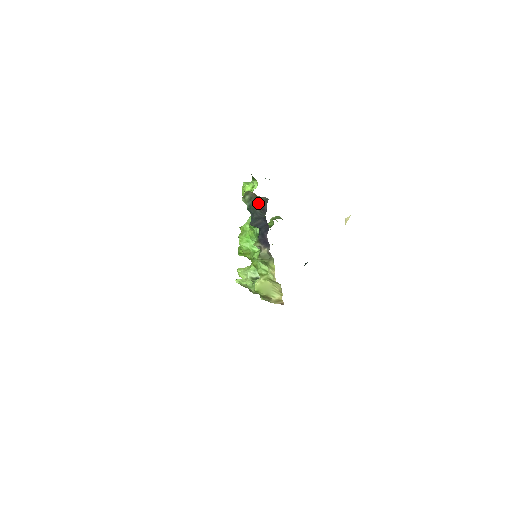
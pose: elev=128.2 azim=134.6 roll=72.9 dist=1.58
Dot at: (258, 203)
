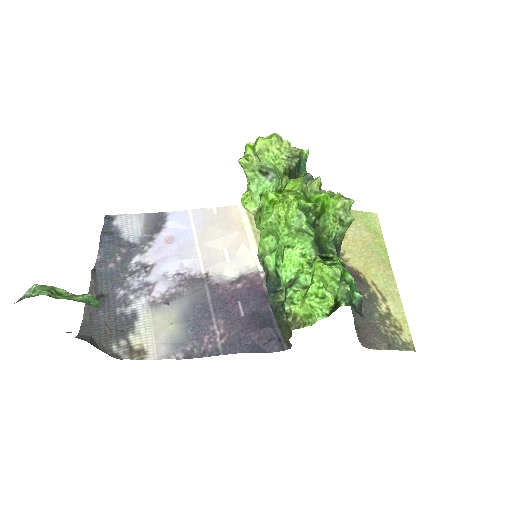
Dot at: (283, 333)
